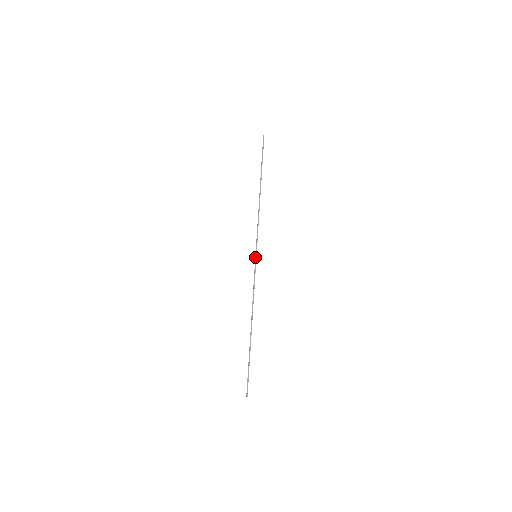
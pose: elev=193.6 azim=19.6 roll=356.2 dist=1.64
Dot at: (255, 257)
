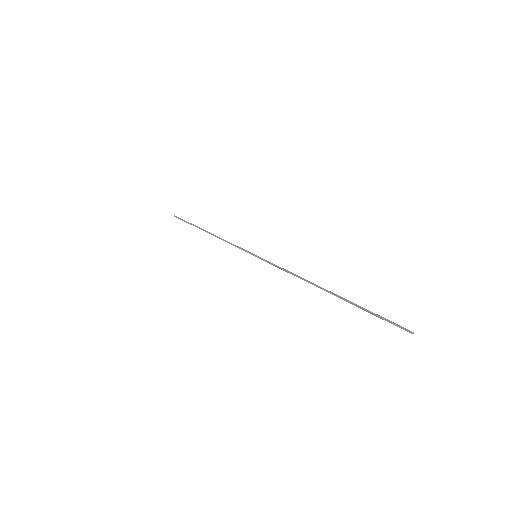
Dot at: occluded
